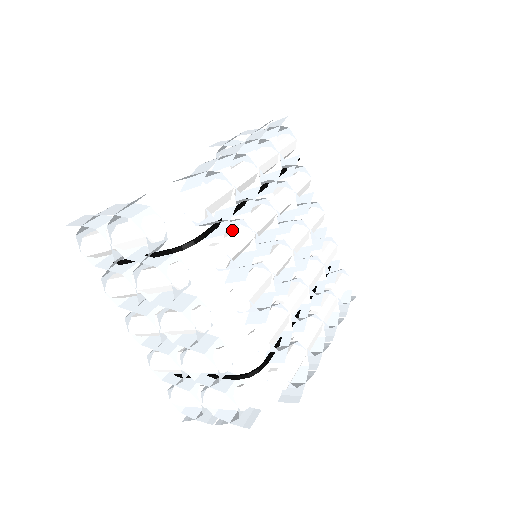
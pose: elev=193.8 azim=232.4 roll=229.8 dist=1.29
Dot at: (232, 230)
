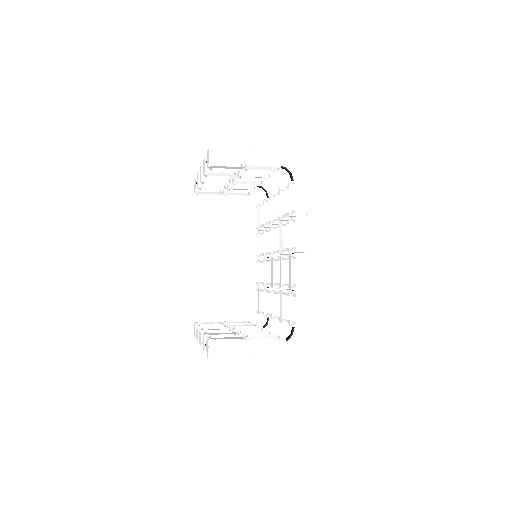
Dot at: occluded
